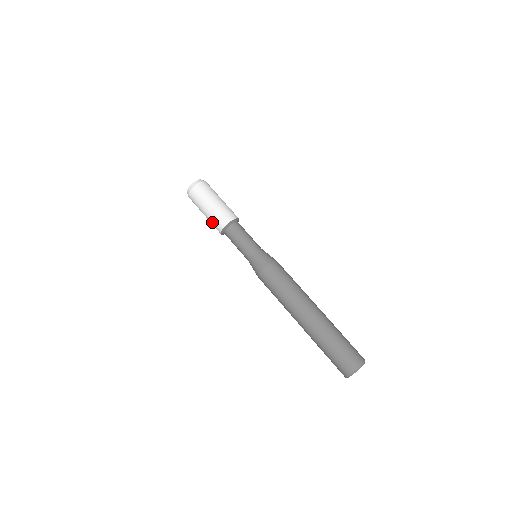
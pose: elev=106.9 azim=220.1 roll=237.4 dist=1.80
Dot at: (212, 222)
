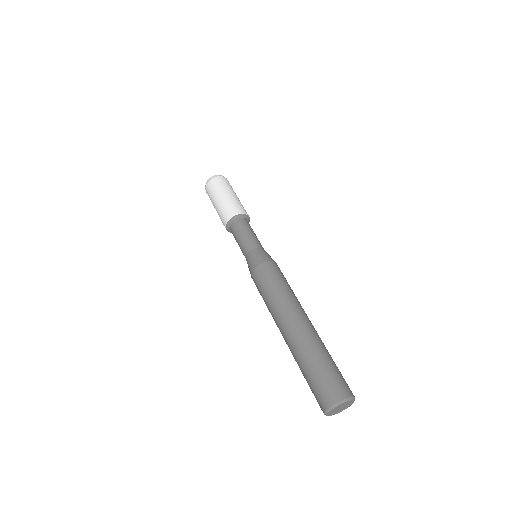
Dot at: occluded
